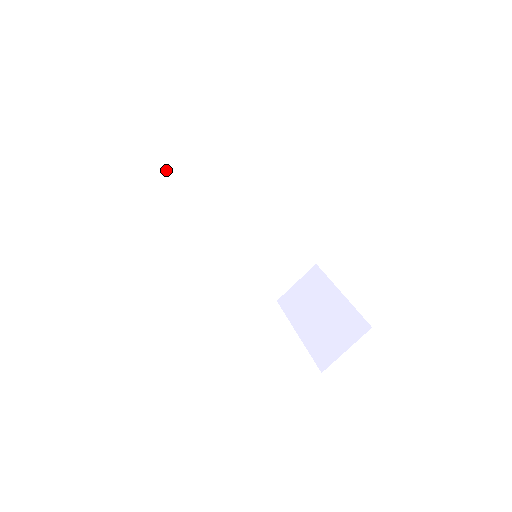
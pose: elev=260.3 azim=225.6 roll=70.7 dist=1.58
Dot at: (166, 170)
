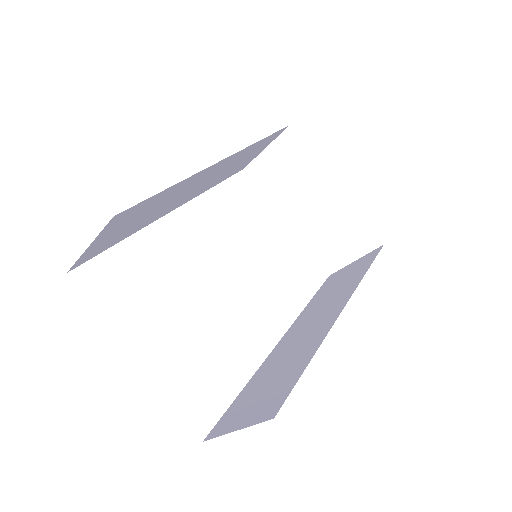
Dot at: (87, 250)
